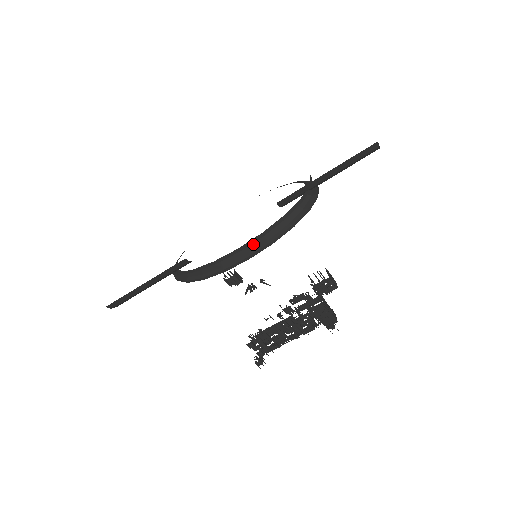
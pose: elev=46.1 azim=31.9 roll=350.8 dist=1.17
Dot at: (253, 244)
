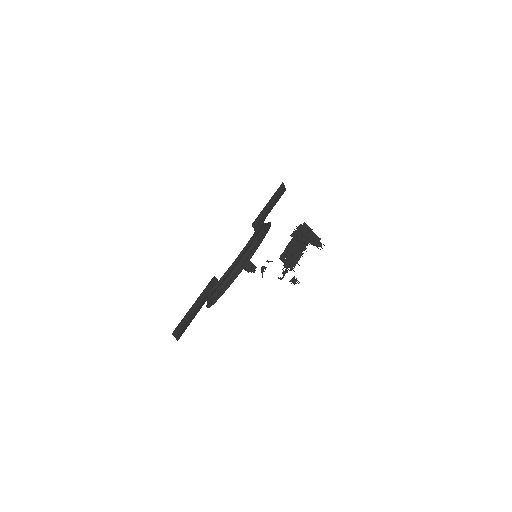
Dot at: (251, 246)
